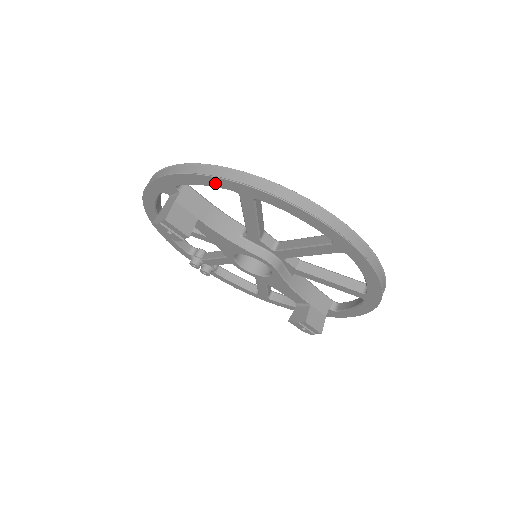
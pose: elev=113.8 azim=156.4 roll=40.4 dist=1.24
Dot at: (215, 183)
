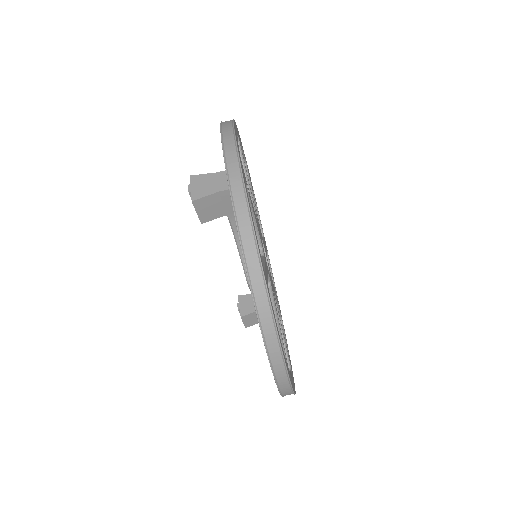
Dot at: occluded
